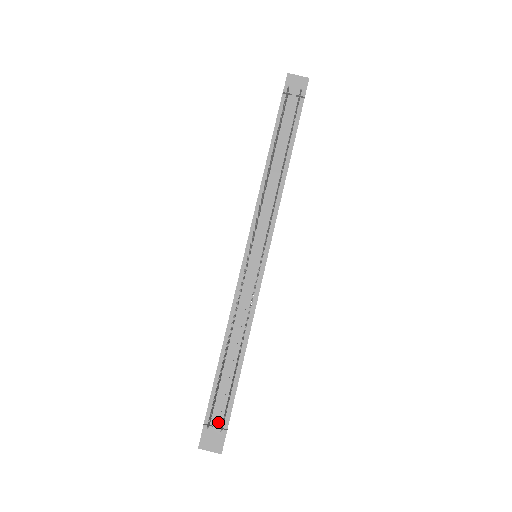
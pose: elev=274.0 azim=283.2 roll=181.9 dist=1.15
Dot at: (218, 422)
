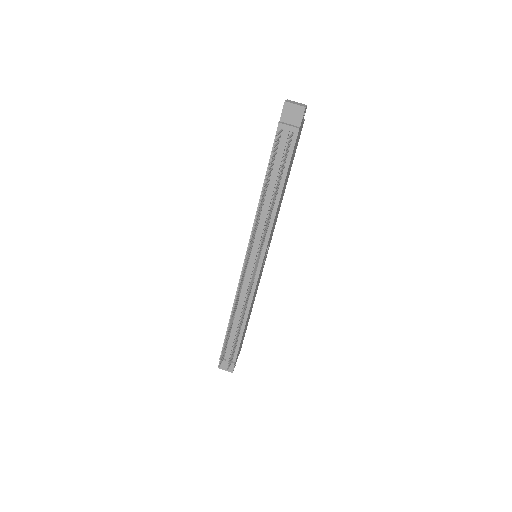
Dot at: (229, 359)
